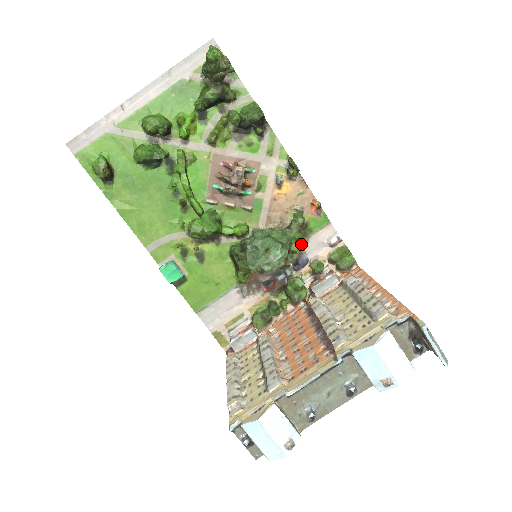
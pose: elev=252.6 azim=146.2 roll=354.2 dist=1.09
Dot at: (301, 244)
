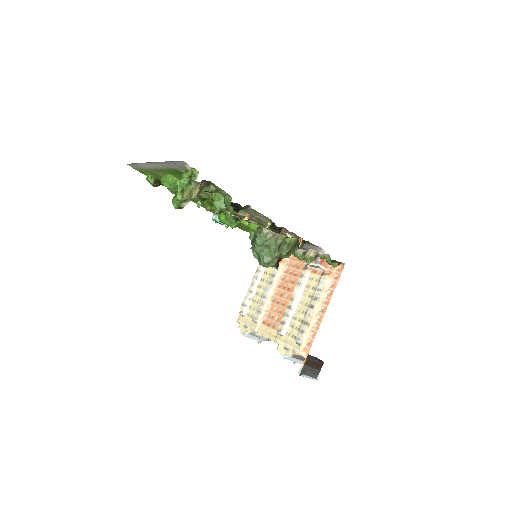
Dot at: (290, 255)
